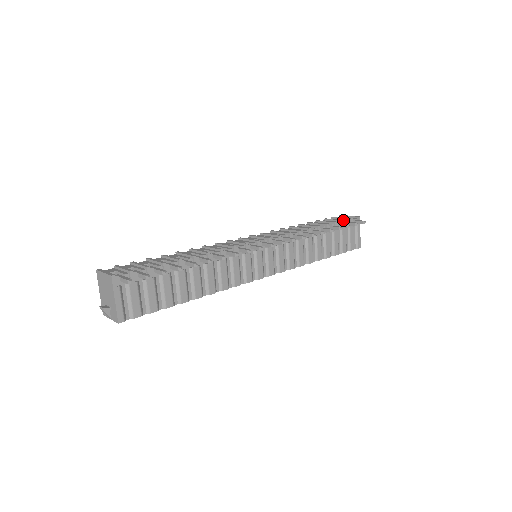
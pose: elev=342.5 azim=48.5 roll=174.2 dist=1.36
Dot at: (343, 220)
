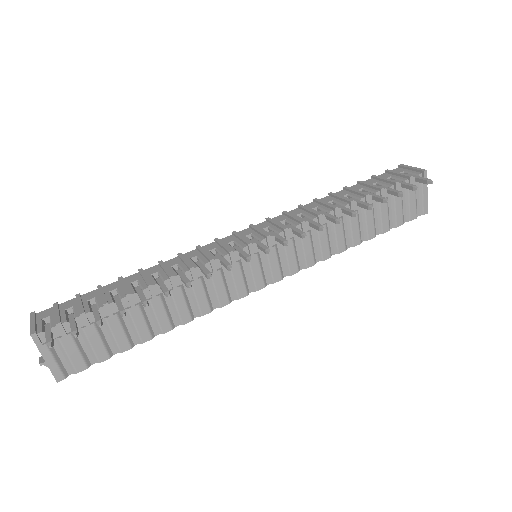
Dot at: (395, 182)
